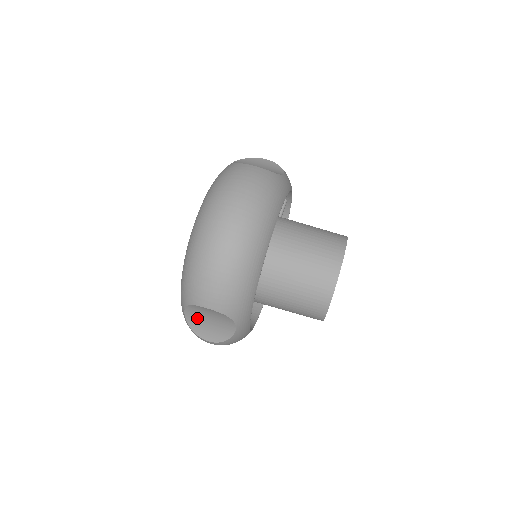
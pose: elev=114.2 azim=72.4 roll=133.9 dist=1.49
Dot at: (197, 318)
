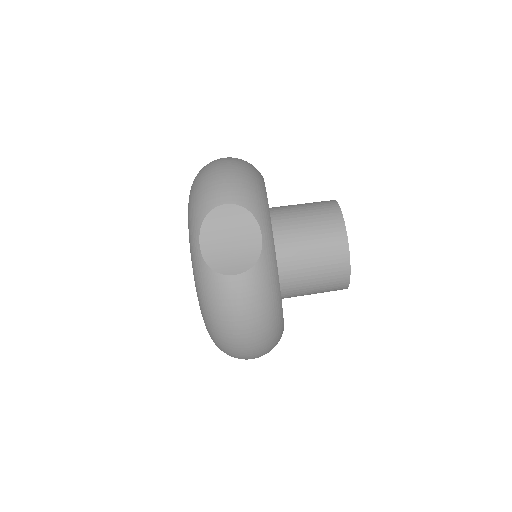
Dot at: occluded
